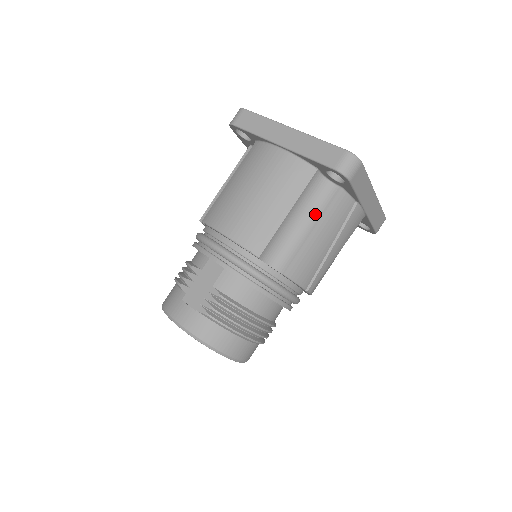
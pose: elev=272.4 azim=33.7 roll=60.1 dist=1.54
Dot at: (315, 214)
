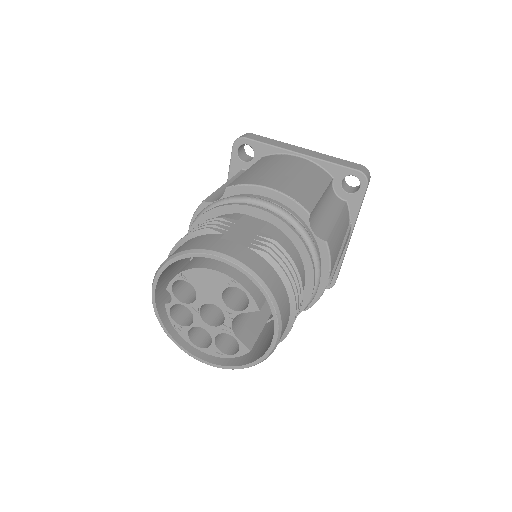
Dot at: (334, 211)
